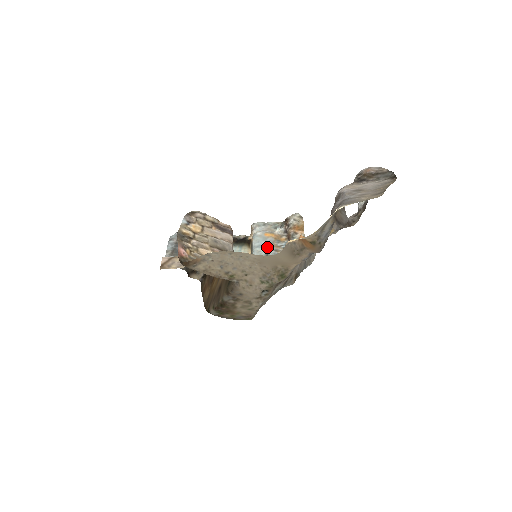
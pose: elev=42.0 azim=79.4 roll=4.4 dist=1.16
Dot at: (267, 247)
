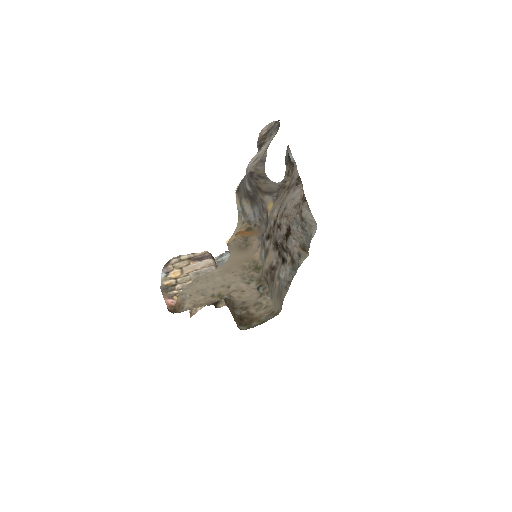
Dot at: occluded
